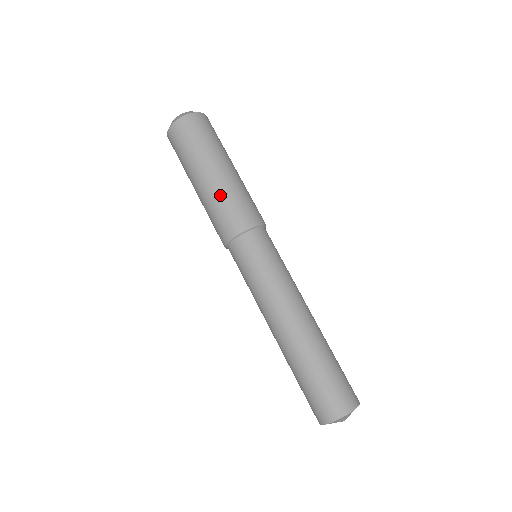
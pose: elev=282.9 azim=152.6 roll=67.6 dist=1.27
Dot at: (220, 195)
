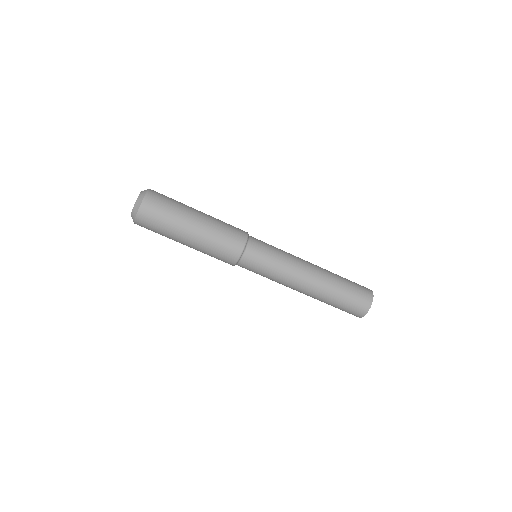
Dot at: (207, 248)
